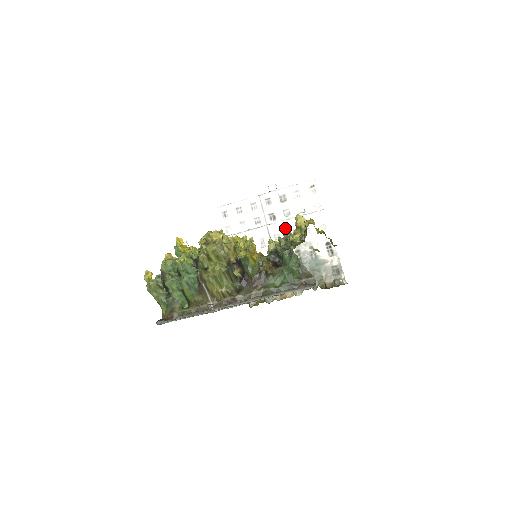
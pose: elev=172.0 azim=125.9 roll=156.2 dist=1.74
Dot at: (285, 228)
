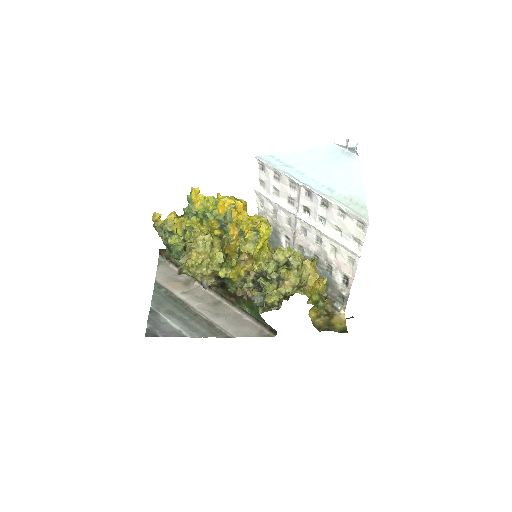
Dot at: (313, 231)
